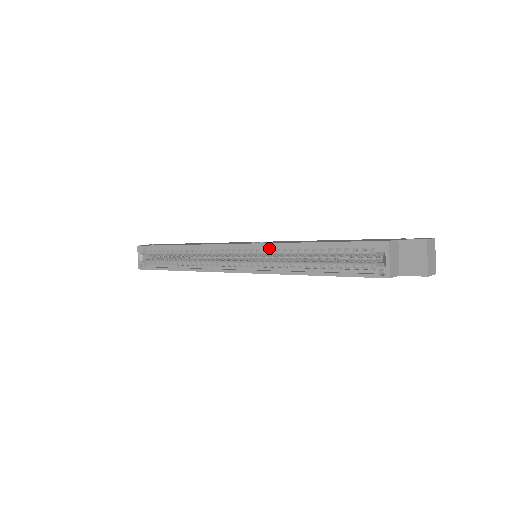
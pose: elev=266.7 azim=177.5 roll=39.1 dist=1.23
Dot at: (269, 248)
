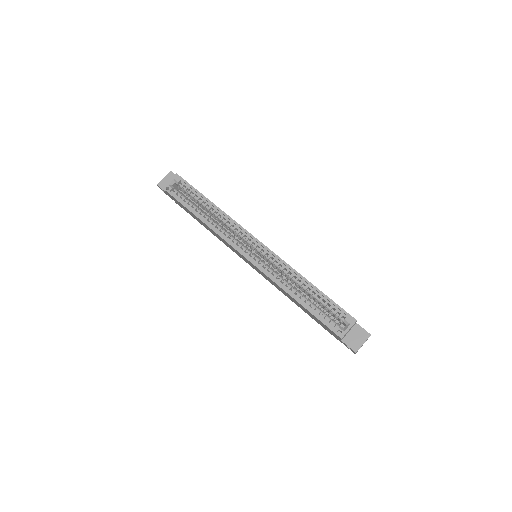
Dot at: (281, 263)
